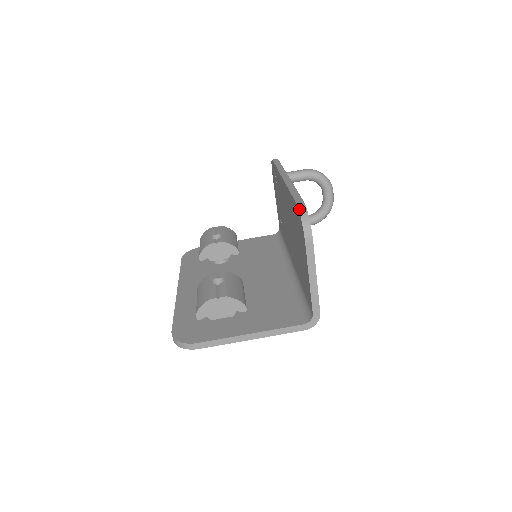
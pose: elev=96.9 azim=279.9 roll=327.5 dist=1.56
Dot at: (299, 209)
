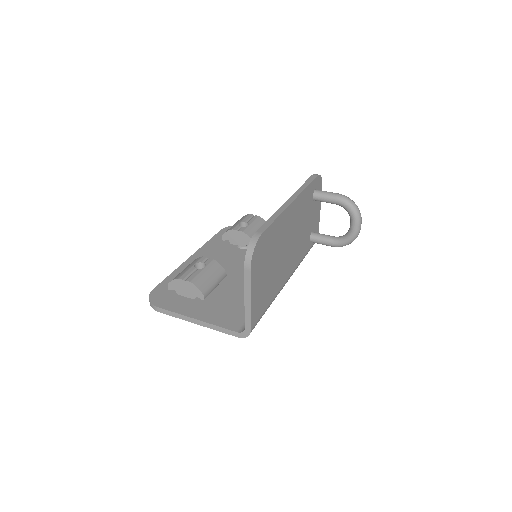
Dot at: (252, 238)
